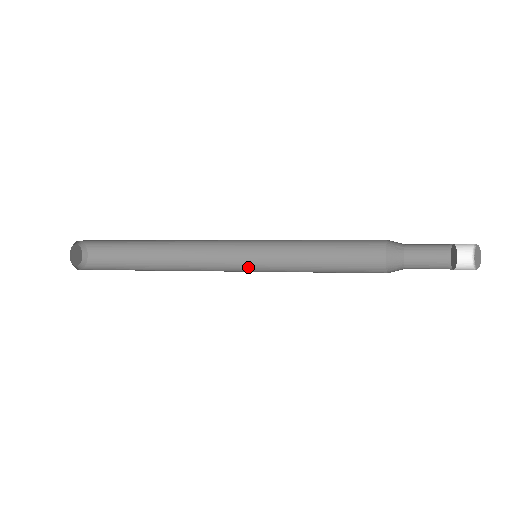
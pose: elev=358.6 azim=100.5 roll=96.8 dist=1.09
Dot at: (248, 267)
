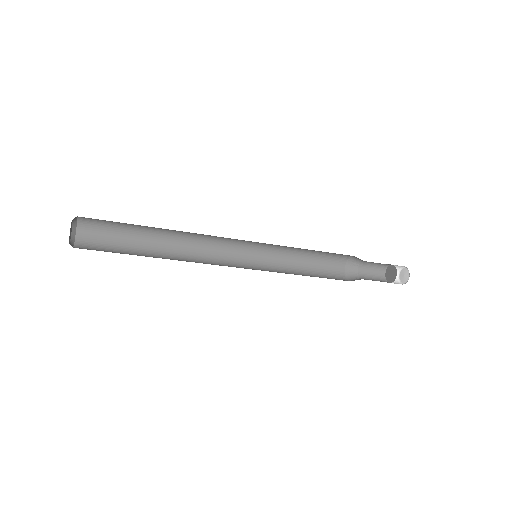
Dot at: (244, 266)
